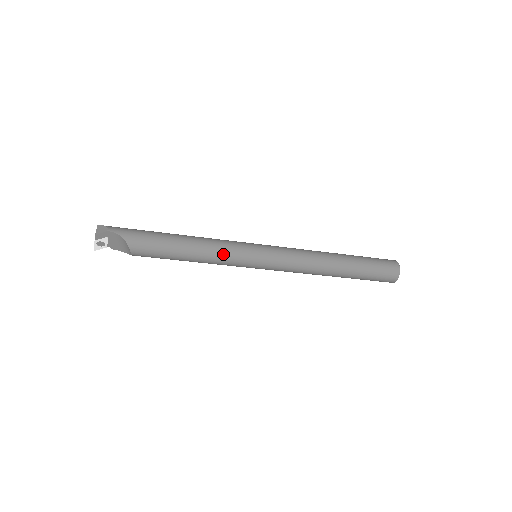
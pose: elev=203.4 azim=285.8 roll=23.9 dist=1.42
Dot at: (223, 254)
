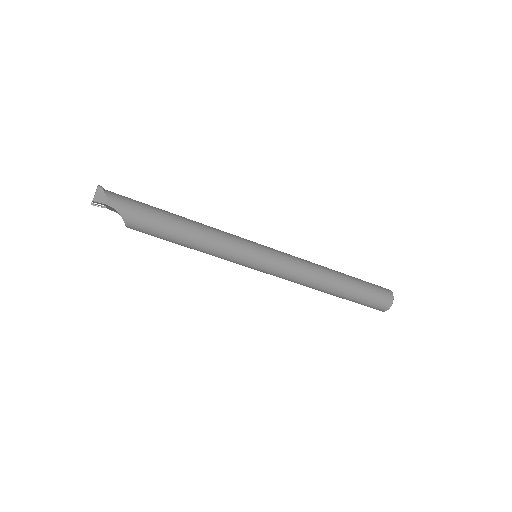
Dot at: (221, 254)
